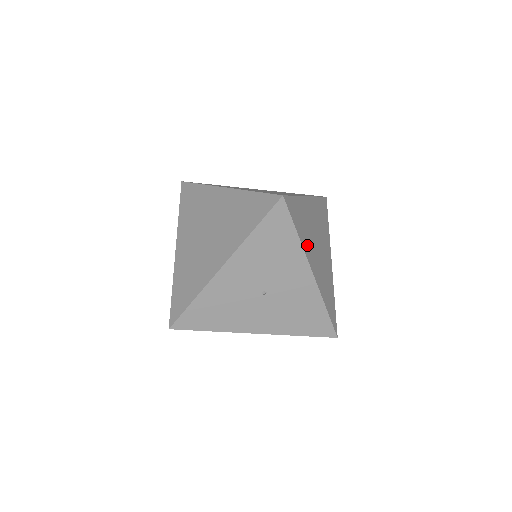
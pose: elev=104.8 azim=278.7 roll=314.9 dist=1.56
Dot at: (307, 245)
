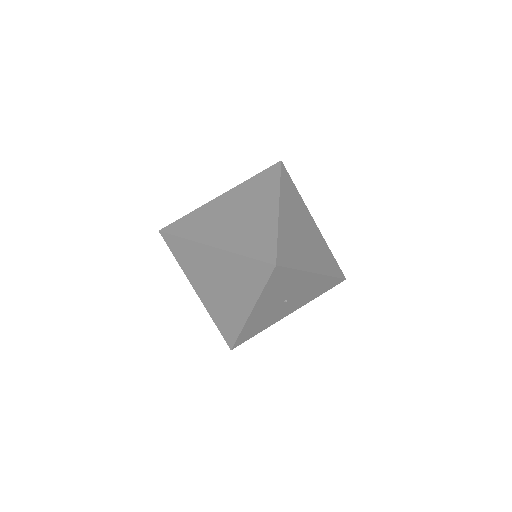
Dot at: (302, 259)
